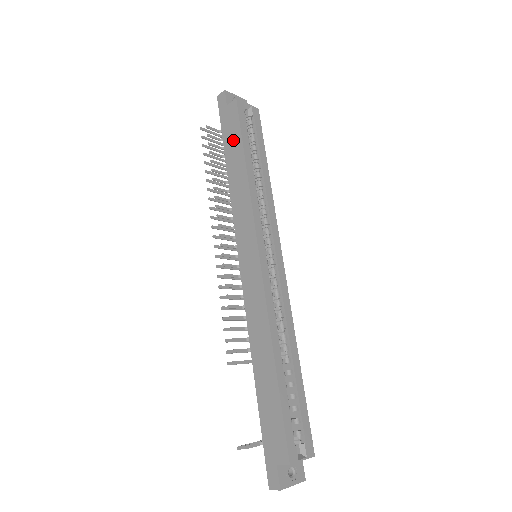
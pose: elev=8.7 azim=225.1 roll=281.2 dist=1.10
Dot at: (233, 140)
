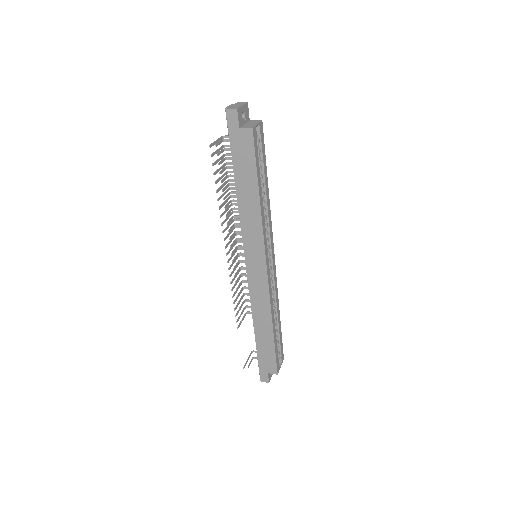
Dot at: (246, 168)
